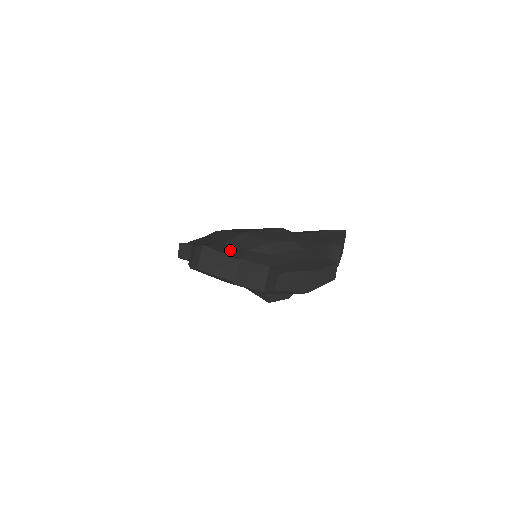
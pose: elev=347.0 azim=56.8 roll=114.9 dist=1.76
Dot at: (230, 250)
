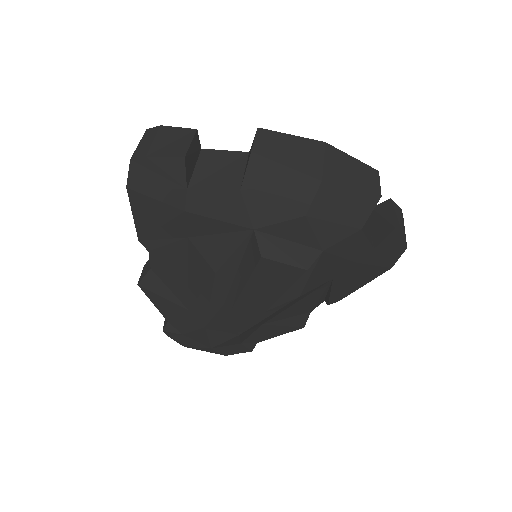
Dot at: occluded
